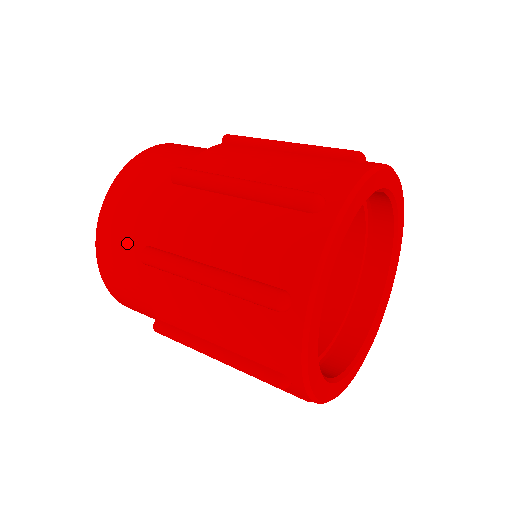
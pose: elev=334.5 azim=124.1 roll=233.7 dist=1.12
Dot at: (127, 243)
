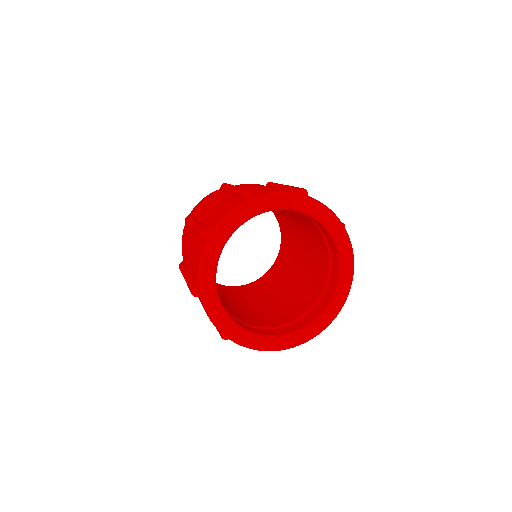
Dot at: occluded
